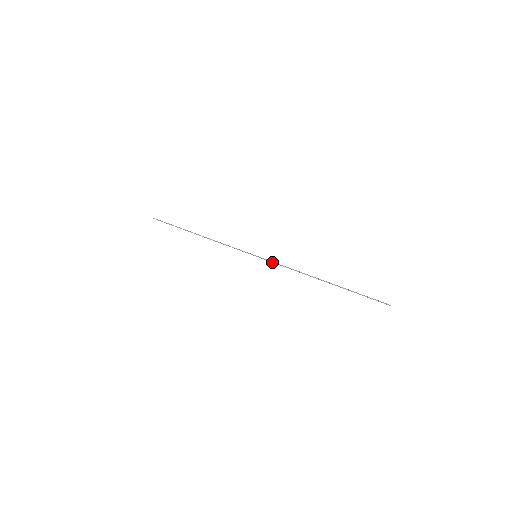
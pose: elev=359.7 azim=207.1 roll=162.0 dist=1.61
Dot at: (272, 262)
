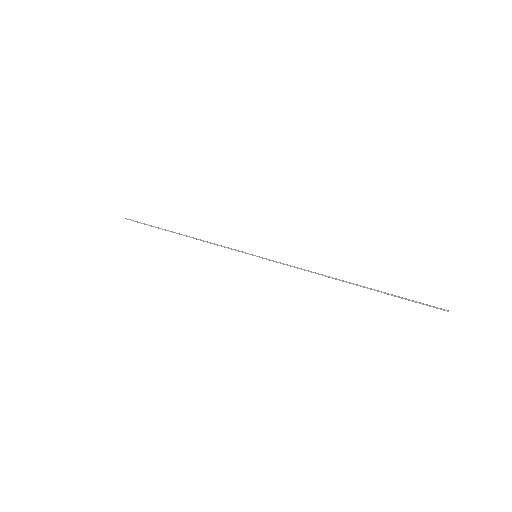
Dot at: occluded
